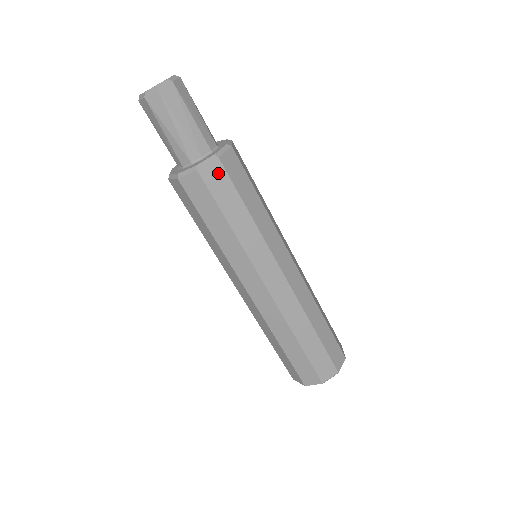
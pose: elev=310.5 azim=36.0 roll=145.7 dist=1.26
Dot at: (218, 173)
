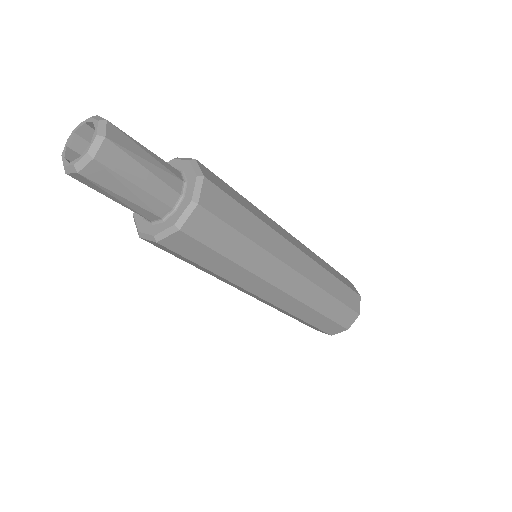
Dot at: (183, 240)
